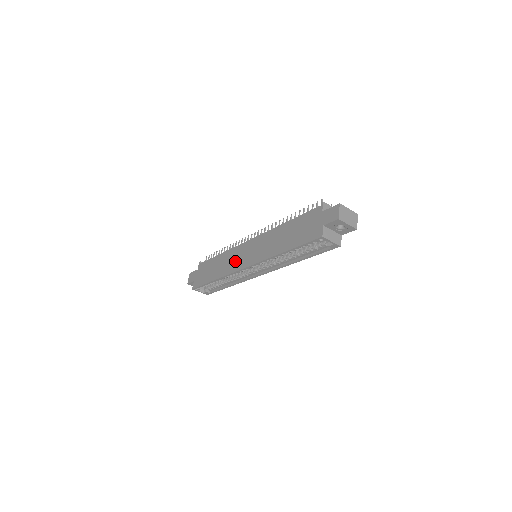
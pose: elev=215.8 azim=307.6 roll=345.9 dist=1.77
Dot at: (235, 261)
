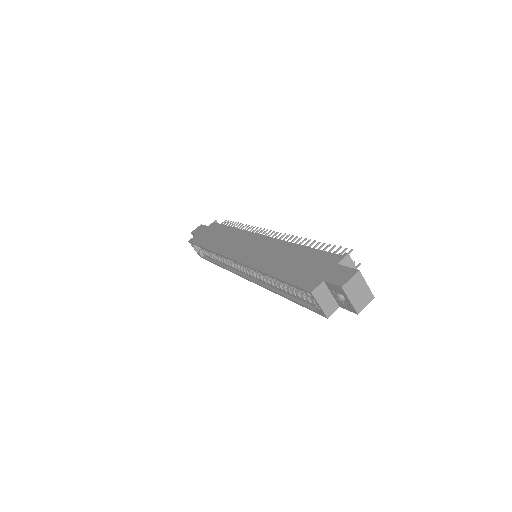
Dot at: (234, 245)
